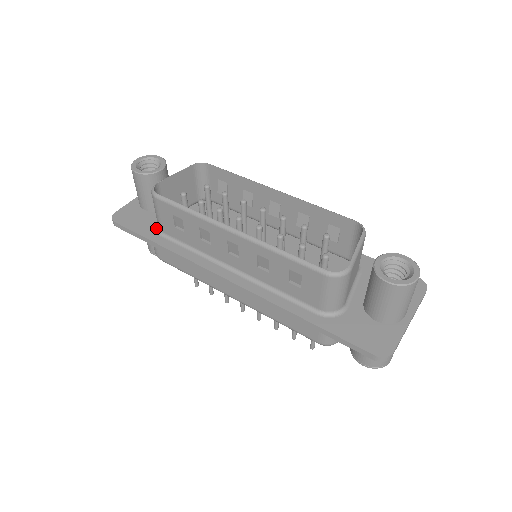
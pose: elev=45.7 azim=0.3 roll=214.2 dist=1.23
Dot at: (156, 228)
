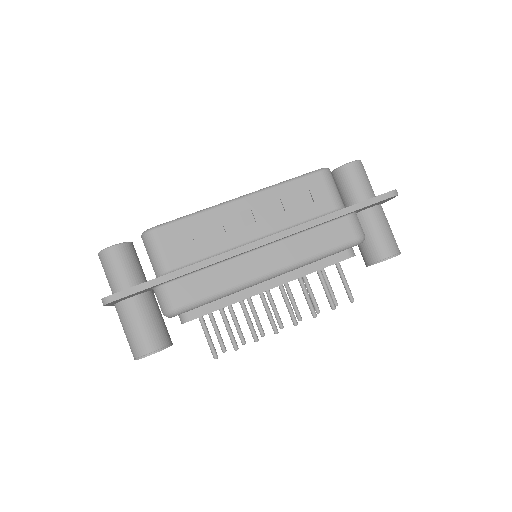
Dot at: occluded
